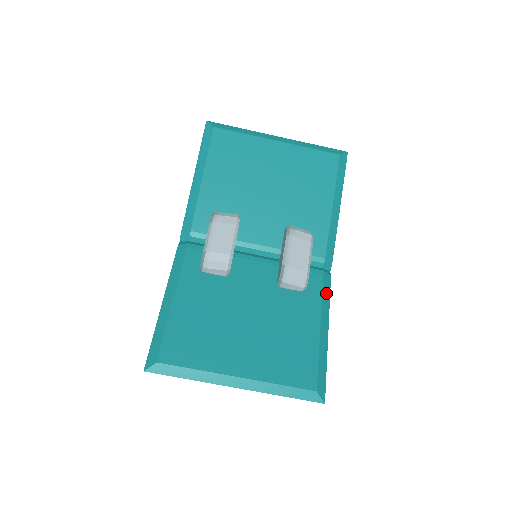
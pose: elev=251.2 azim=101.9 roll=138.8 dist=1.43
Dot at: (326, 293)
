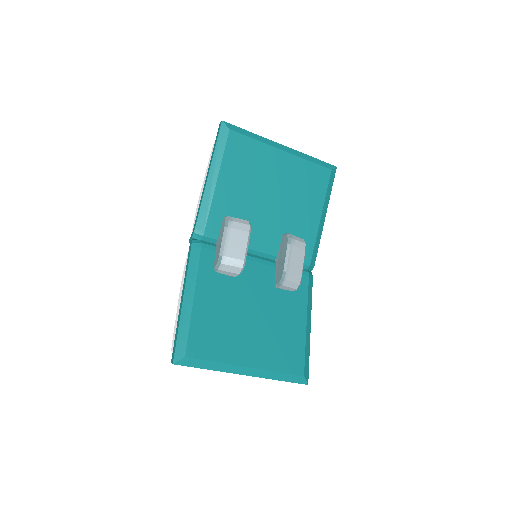
Dot at: (310, 292)
